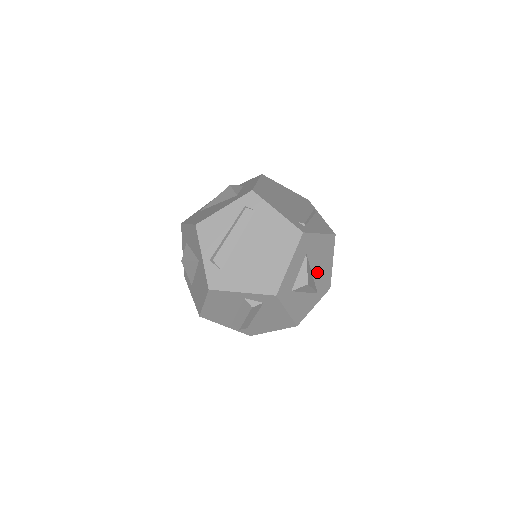
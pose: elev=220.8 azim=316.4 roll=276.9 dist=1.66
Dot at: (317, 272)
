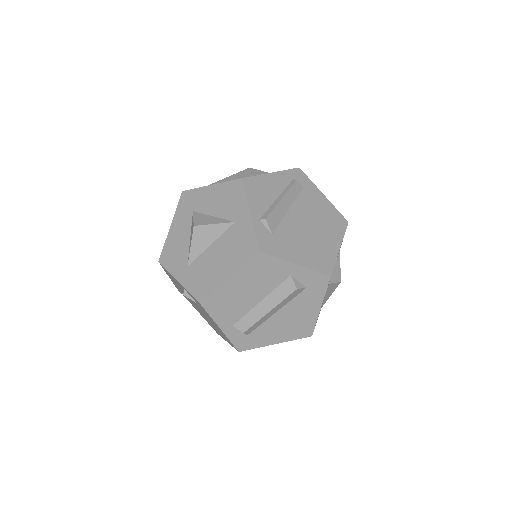
Dot at: occluded
